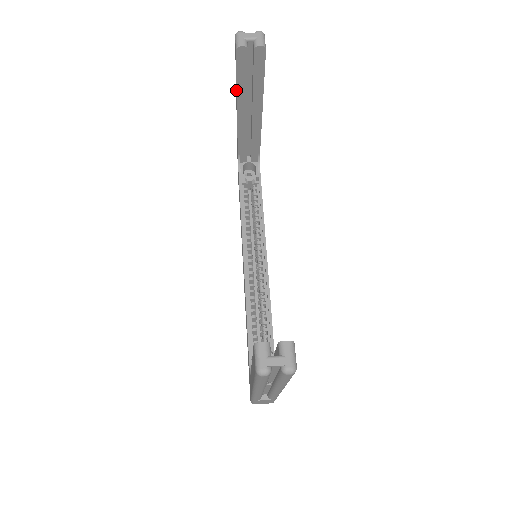
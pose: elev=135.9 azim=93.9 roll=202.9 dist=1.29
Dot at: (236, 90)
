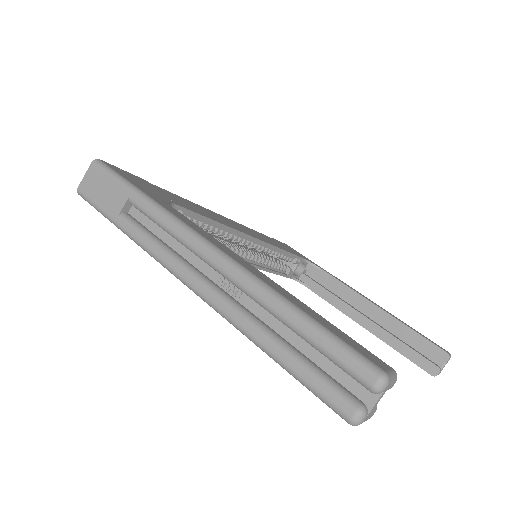
Dot at: occluded
